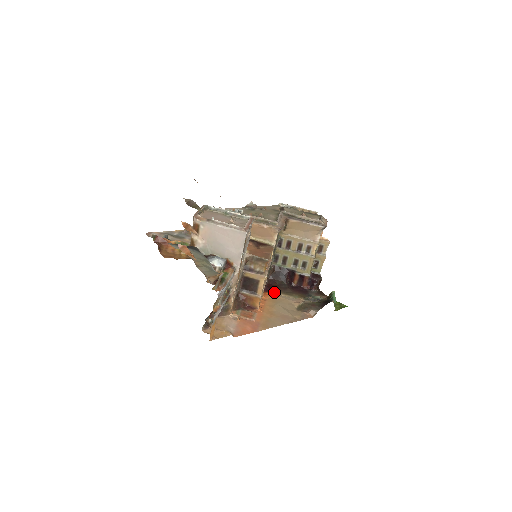
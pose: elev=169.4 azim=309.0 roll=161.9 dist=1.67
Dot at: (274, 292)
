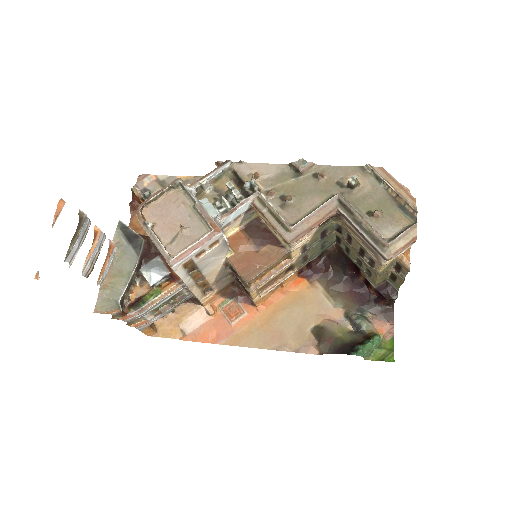
Dot at: (315, 282)
